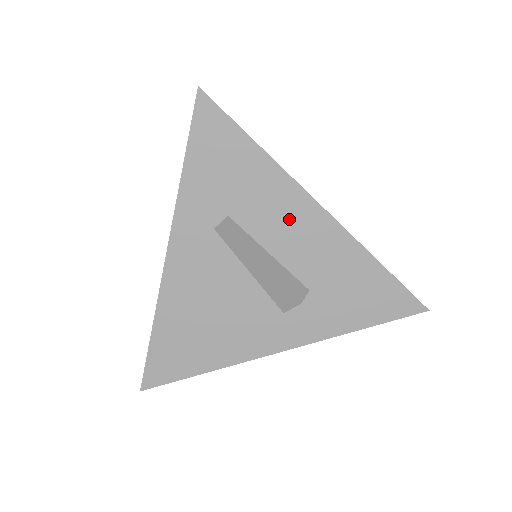
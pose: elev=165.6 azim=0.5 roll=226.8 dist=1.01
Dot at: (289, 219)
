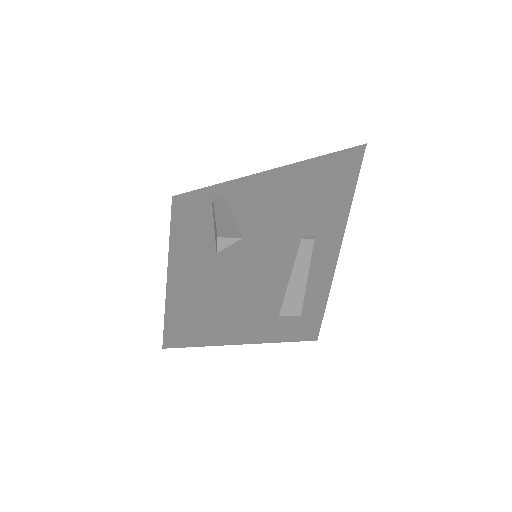
Dot at: (326, 256)
